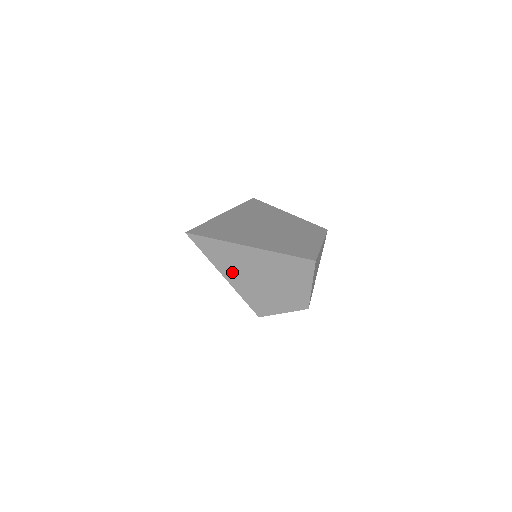
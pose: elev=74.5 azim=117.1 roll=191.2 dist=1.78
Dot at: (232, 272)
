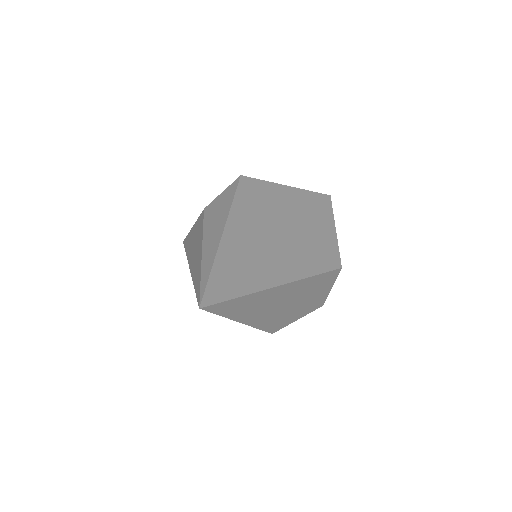
Dot at: (251, 315)
